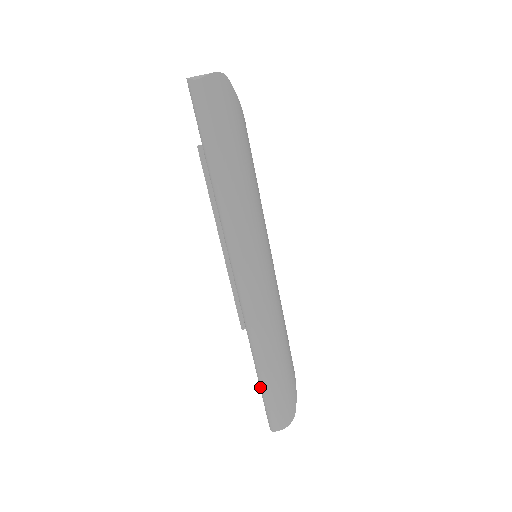
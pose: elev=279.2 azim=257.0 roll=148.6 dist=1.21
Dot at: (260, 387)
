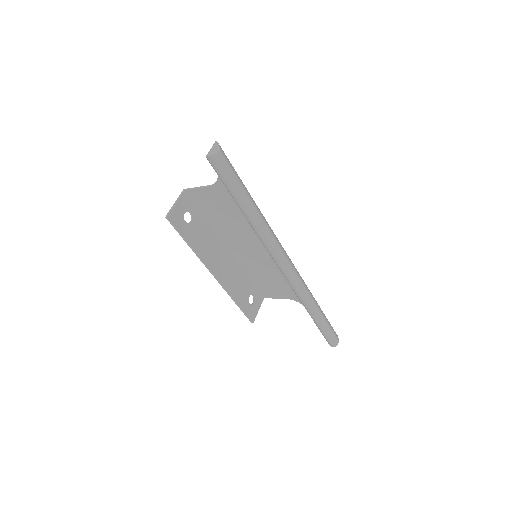
Dot at: (320, 325)
